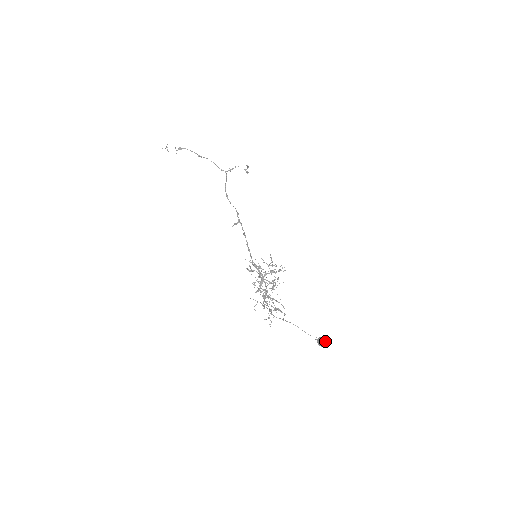
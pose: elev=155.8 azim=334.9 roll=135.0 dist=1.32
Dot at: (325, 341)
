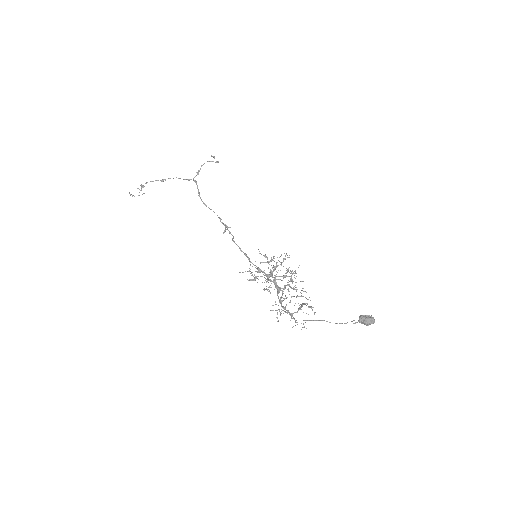
Dot at: (367, 318)
